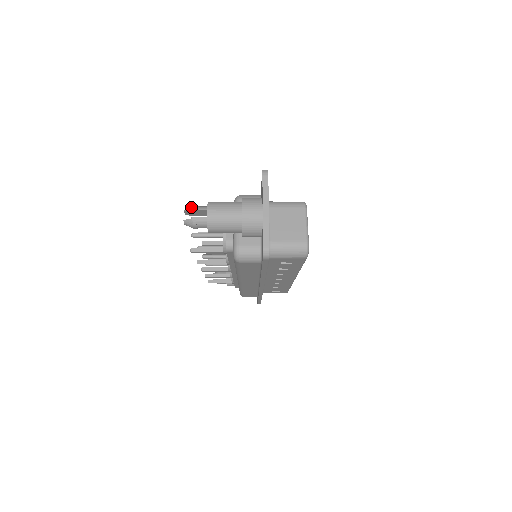
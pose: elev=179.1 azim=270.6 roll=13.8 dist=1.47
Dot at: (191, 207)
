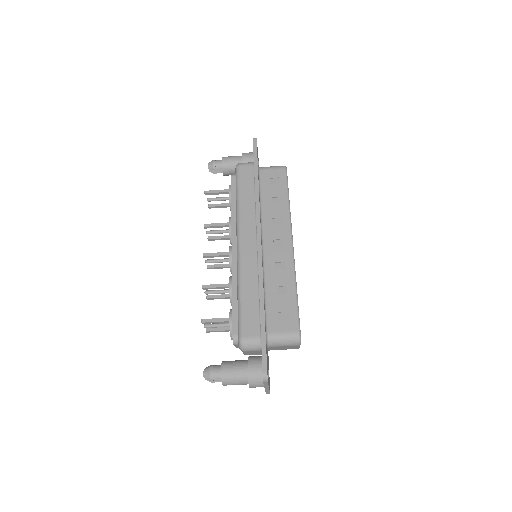
Dot at: occluded
